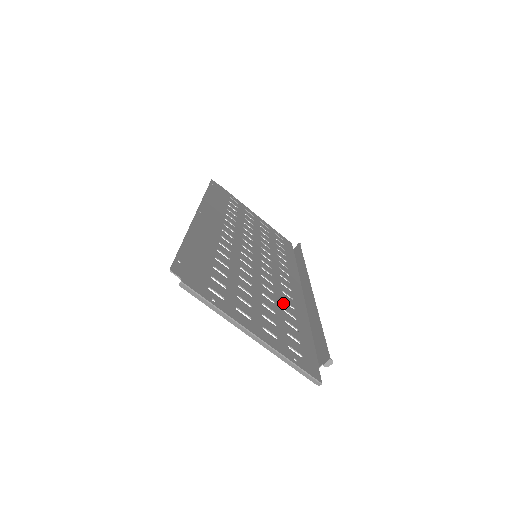
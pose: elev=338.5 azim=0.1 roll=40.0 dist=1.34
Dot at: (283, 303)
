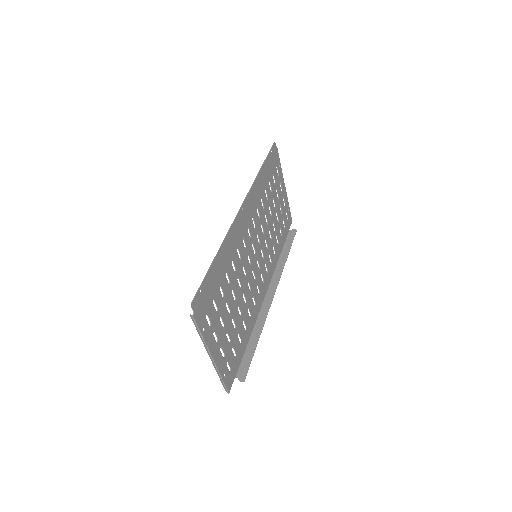
Dot at: (247, 313)
